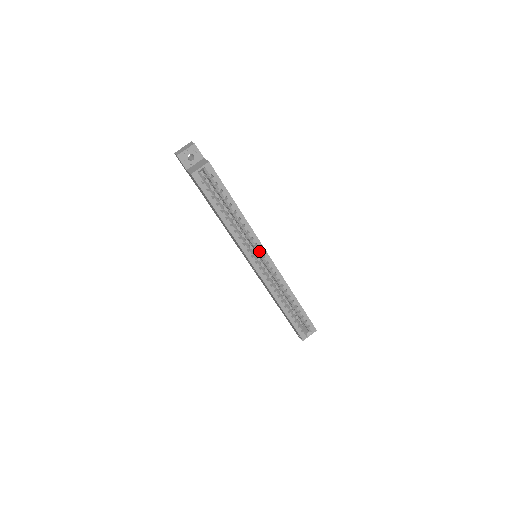
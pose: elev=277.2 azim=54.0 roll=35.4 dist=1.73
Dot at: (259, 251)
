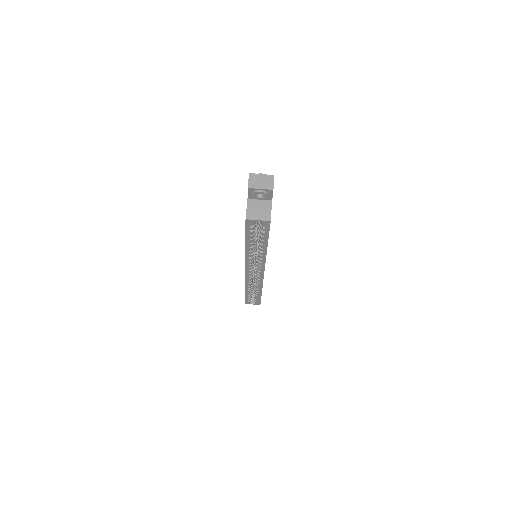
Dot at: occluded
